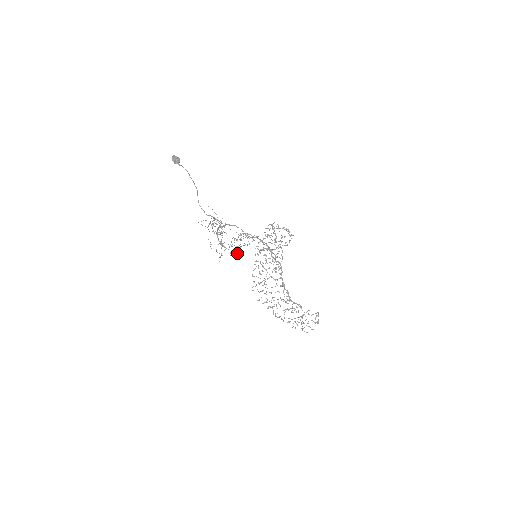
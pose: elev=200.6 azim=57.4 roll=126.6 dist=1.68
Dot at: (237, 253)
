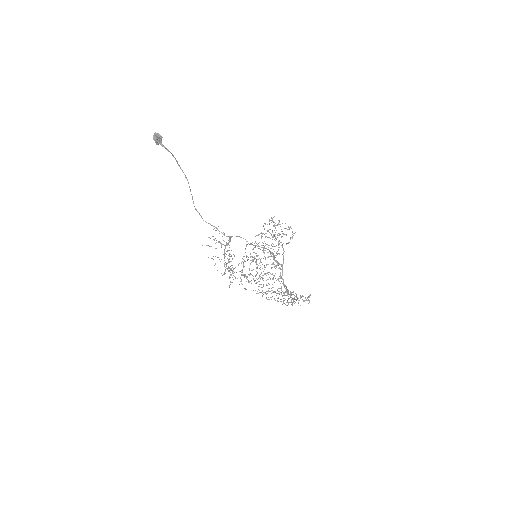
Dot at: occluded
